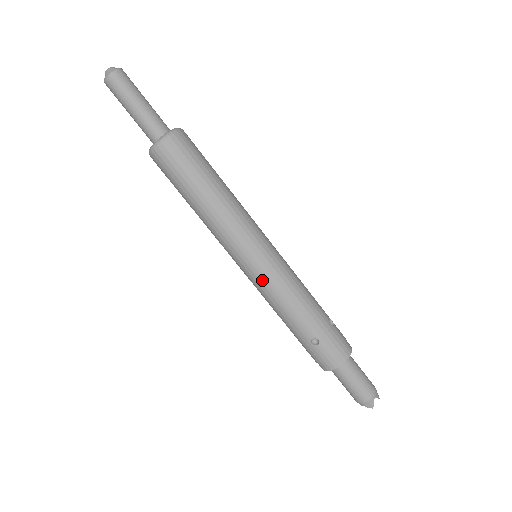
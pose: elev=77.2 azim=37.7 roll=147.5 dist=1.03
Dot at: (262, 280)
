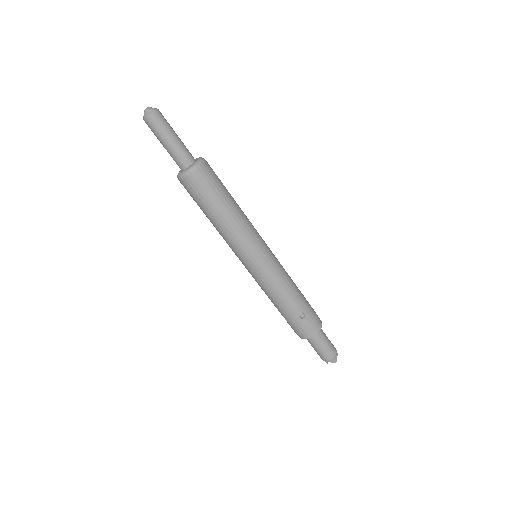
Dot at: (267, 272)
